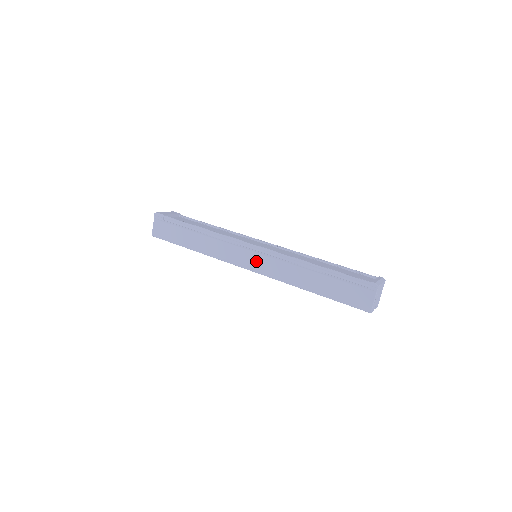
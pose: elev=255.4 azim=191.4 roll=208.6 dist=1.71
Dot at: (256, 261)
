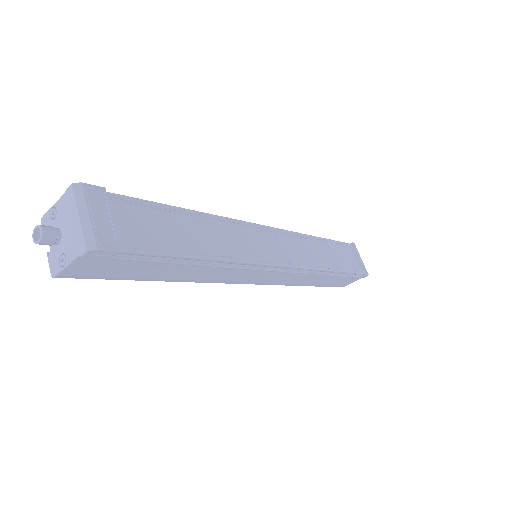
Dot at: (270, 278)
